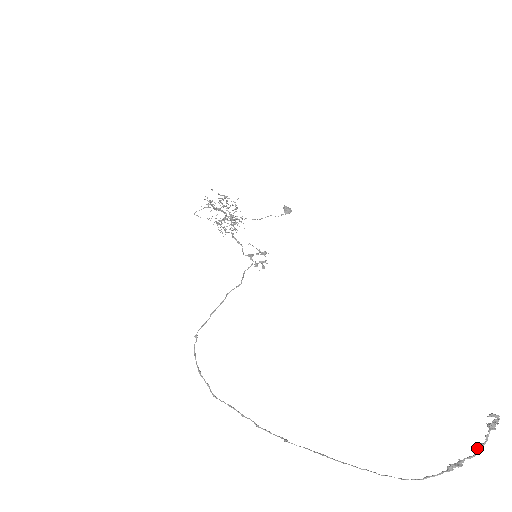
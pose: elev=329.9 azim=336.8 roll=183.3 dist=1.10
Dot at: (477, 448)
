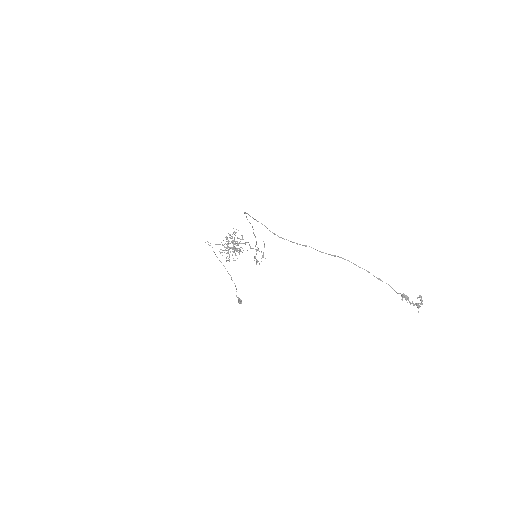
Dot at: occluded
